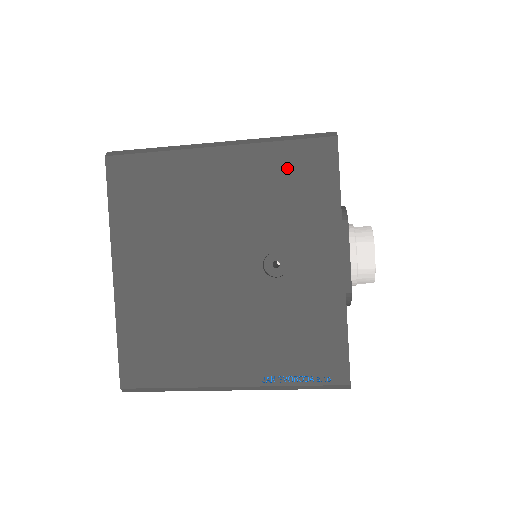
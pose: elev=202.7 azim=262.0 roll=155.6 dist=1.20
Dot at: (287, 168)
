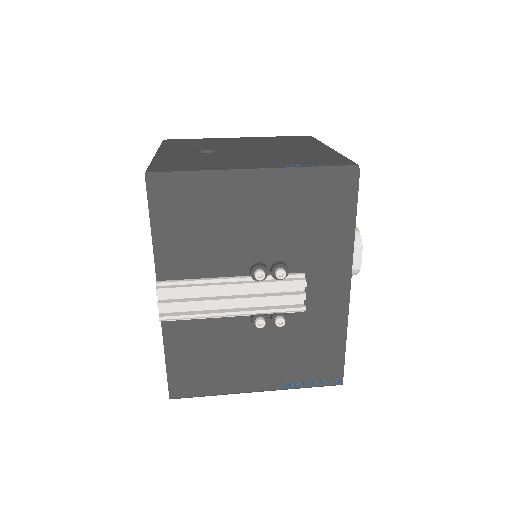
Dot at: occluded
